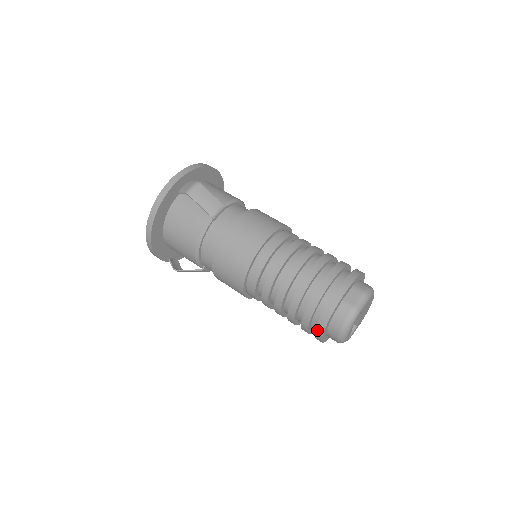
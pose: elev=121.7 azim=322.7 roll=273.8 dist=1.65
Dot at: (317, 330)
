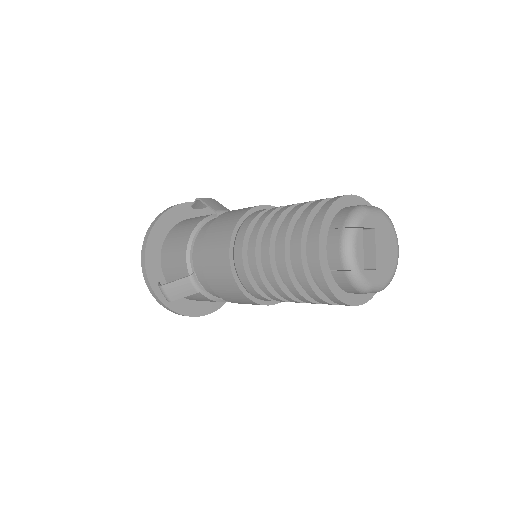
Dot at: (312, 237)
